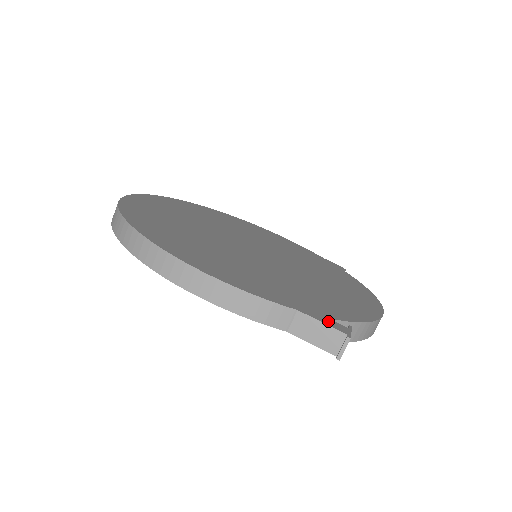
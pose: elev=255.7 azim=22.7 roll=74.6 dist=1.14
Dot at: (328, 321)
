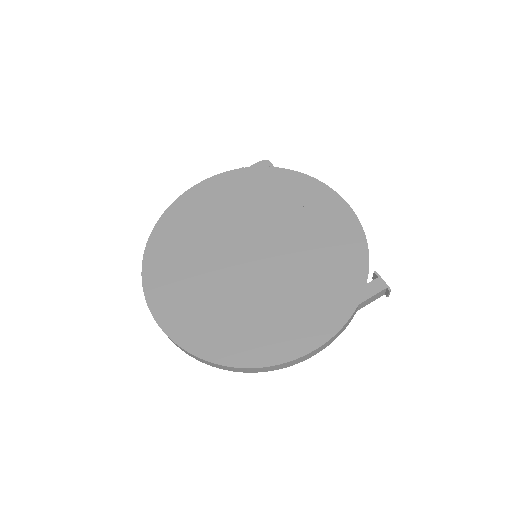
Dot at: (371, 289)
